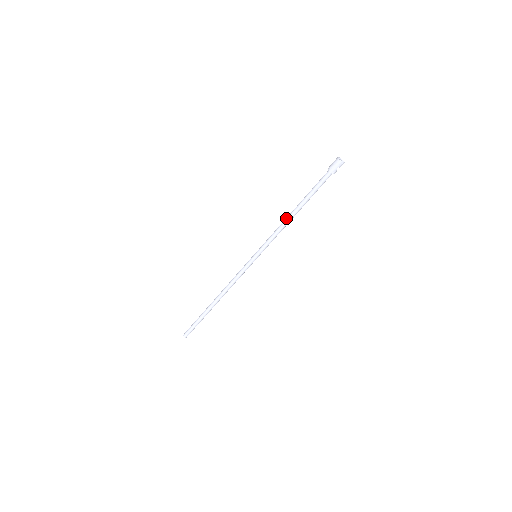
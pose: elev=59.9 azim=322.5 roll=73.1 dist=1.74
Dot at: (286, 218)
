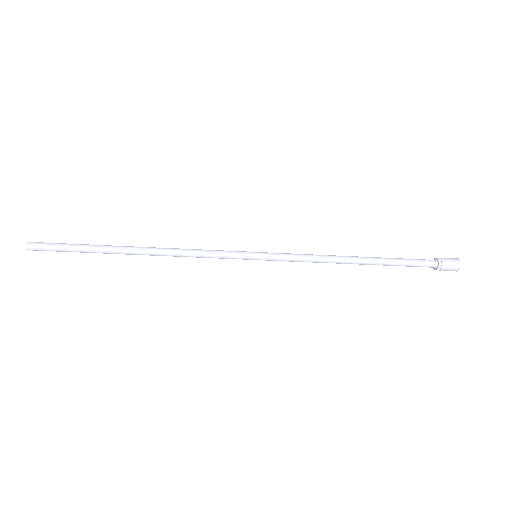
Dot at: (341, 257)
